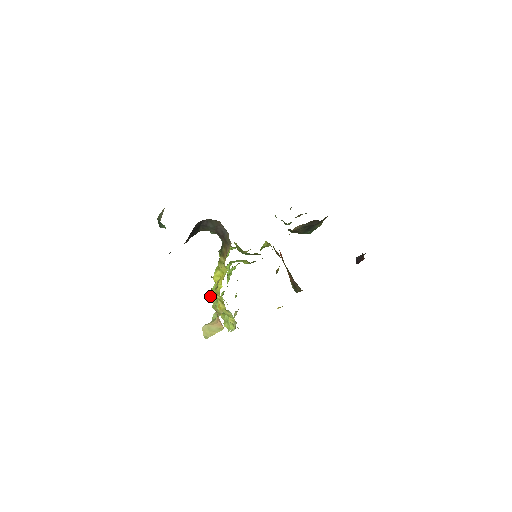
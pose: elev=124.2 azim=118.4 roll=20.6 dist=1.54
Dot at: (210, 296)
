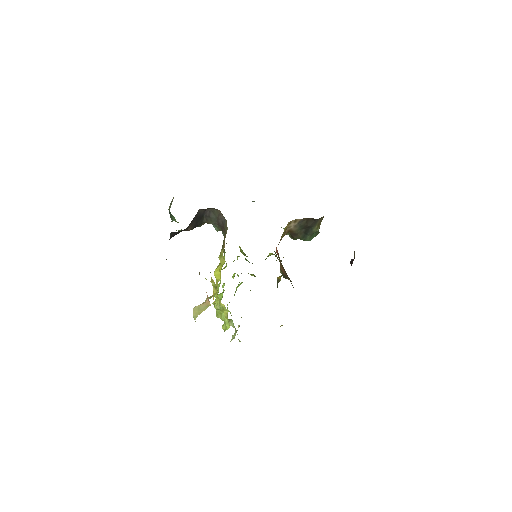
Dot at: occluded
